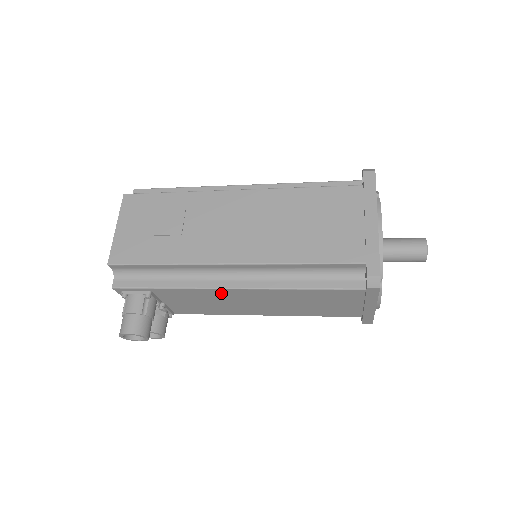
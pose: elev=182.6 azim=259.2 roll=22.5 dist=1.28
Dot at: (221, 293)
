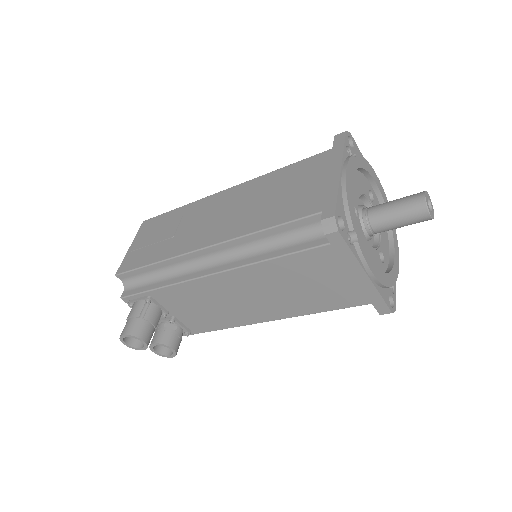
Dot at: (206, 286)
